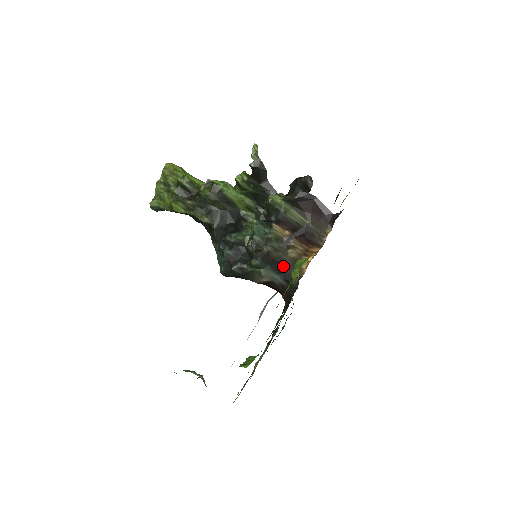
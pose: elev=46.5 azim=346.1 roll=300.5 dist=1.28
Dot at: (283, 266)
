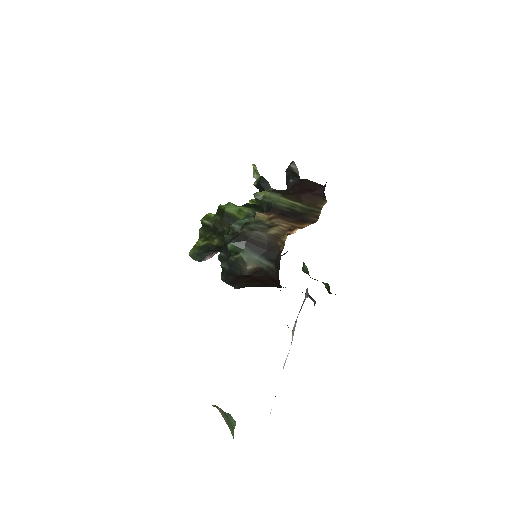
Dot at: (263, 245)
